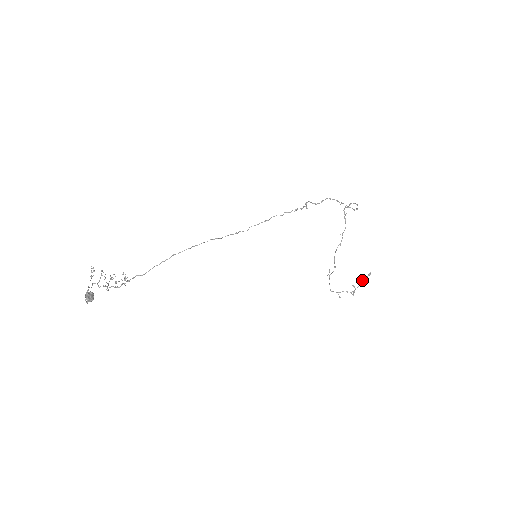
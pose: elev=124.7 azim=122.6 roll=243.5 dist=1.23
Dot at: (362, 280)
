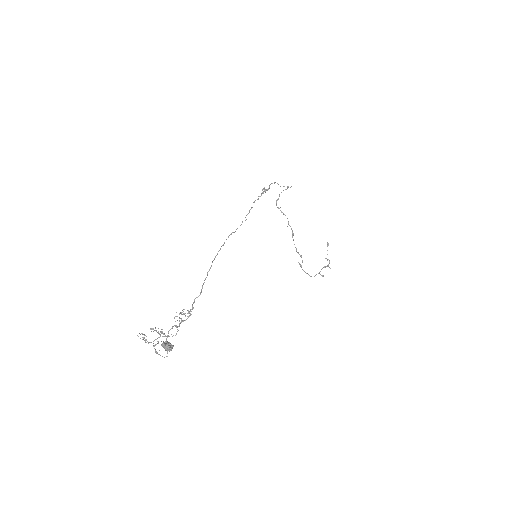
Dot at: occluded
